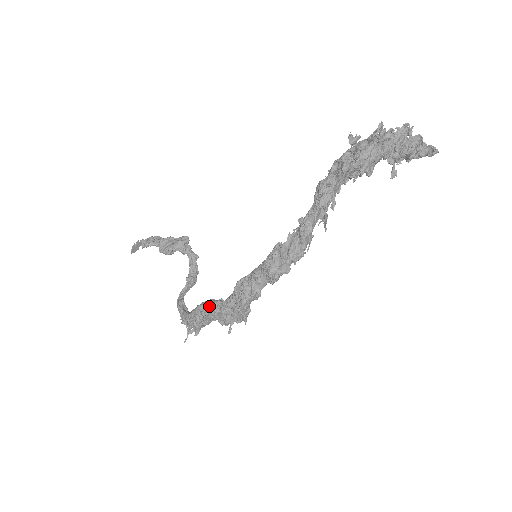
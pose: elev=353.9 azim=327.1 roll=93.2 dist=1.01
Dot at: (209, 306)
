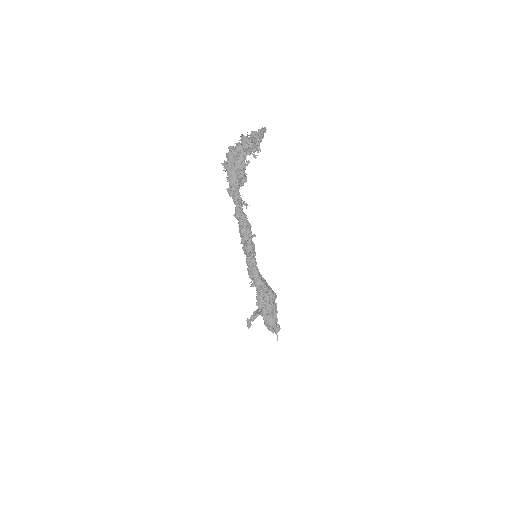
Dot at: occluded
